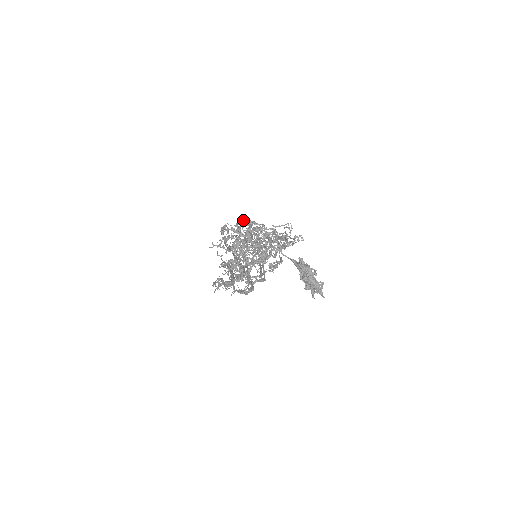
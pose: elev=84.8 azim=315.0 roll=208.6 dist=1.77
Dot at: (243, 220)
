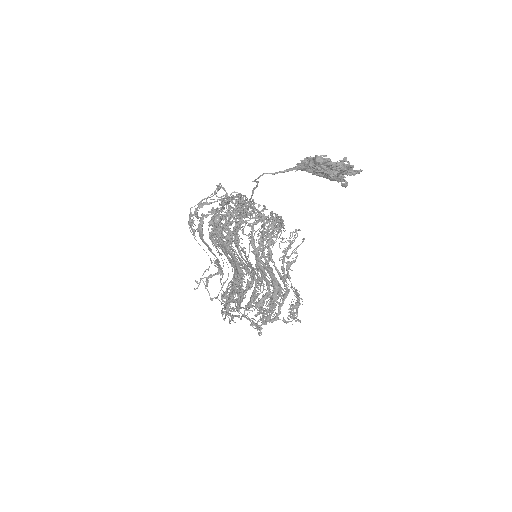
Dot at: occluded
